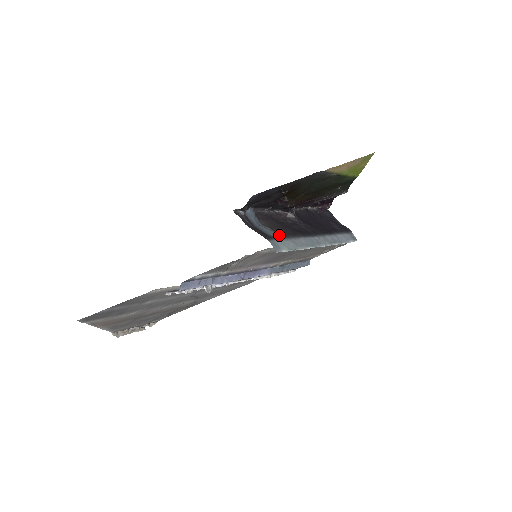
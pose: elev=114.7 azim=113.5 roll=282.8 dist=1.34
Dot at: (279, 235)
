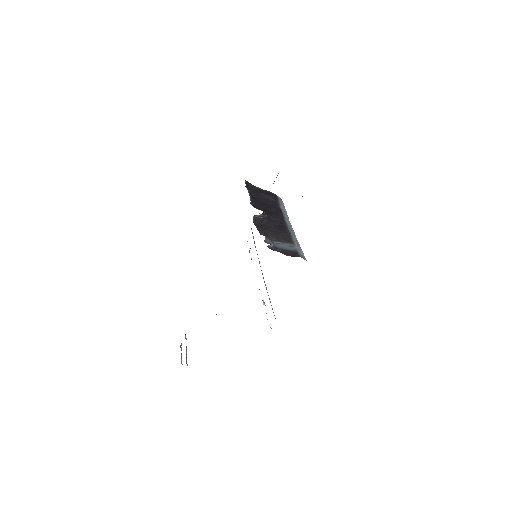
Dot at: (290, 245)
